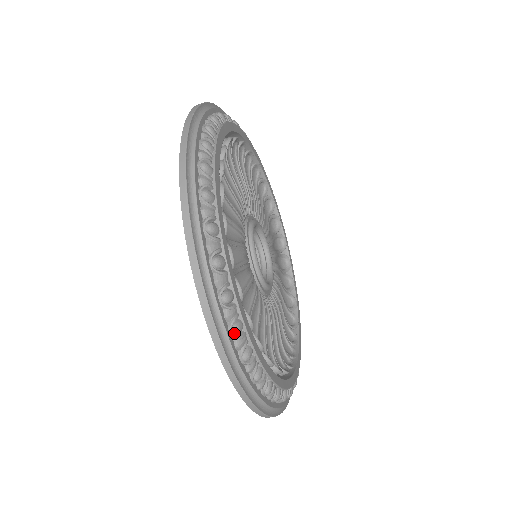
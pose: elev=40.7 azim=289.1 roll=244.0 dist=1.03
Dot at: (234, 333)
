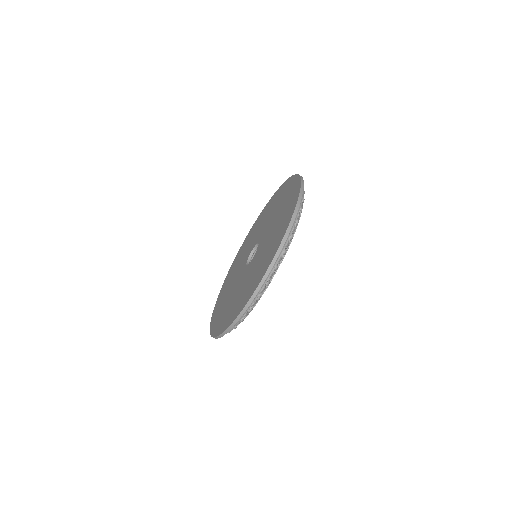
Dot at: (284, 252)
